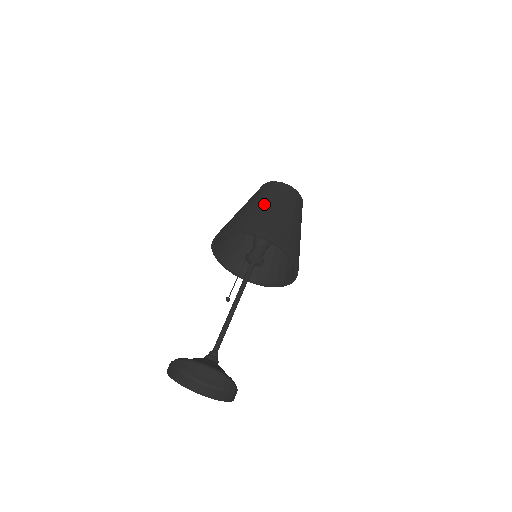
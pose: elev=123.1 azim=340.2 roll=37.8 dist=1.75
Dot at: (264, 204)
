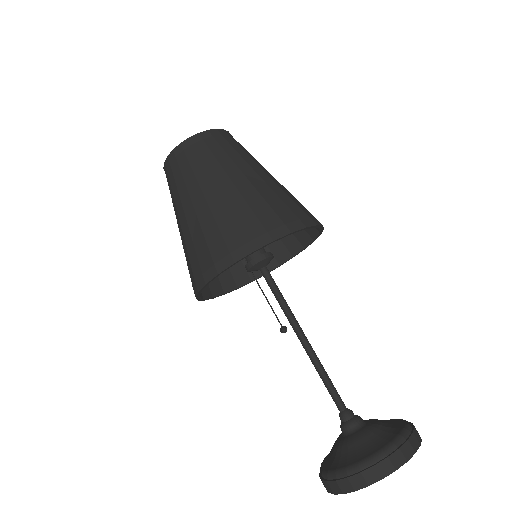
Dot at: (197, 202)
